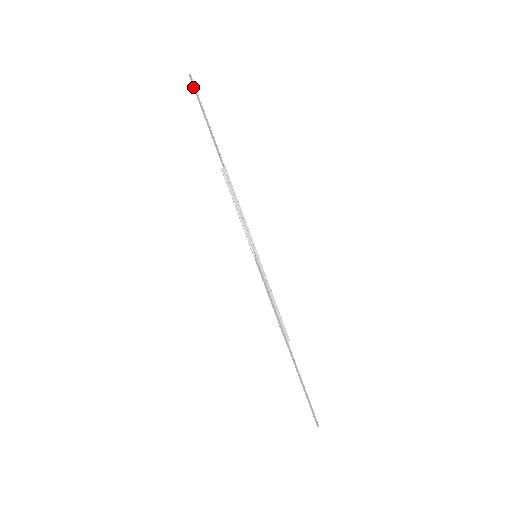
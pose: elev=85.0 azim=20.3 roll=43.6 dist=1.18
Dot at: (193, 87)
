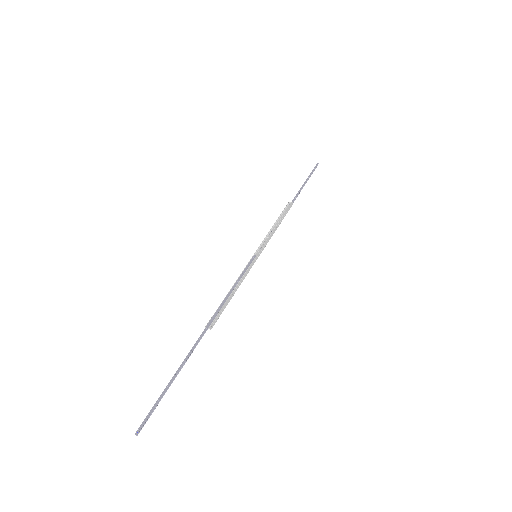
Dot at: (314, 167)
